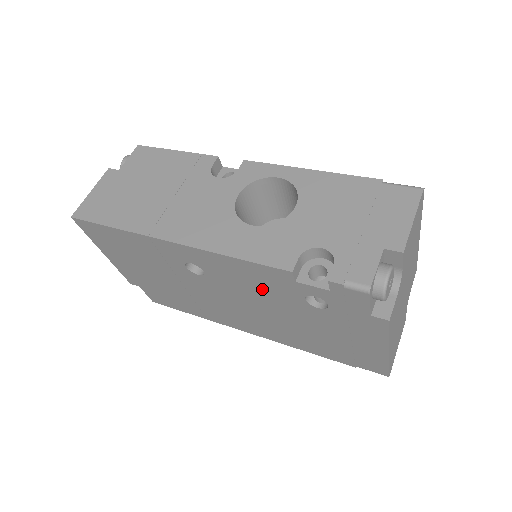
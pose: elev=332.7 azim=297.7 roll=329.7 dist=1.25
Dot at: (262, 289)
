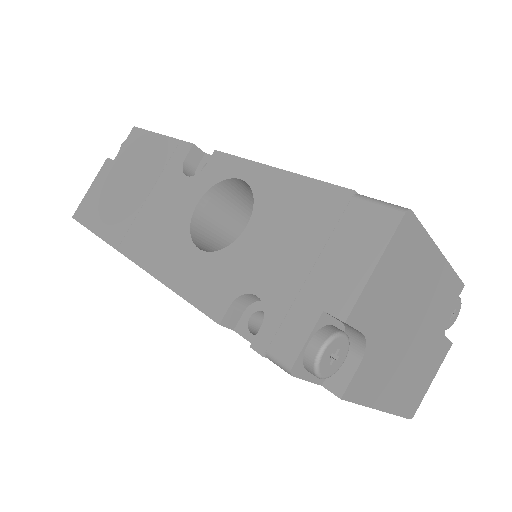
Dot at: occluded
